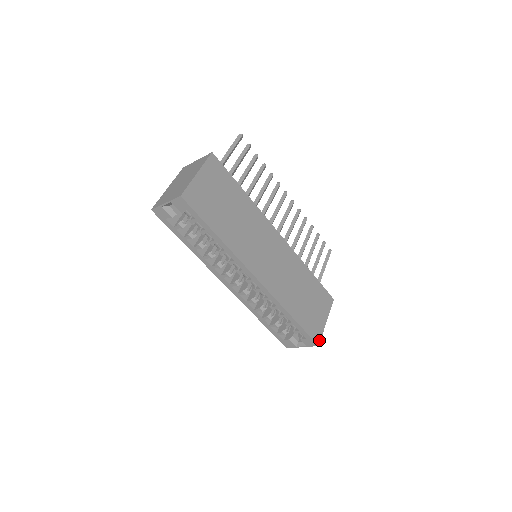
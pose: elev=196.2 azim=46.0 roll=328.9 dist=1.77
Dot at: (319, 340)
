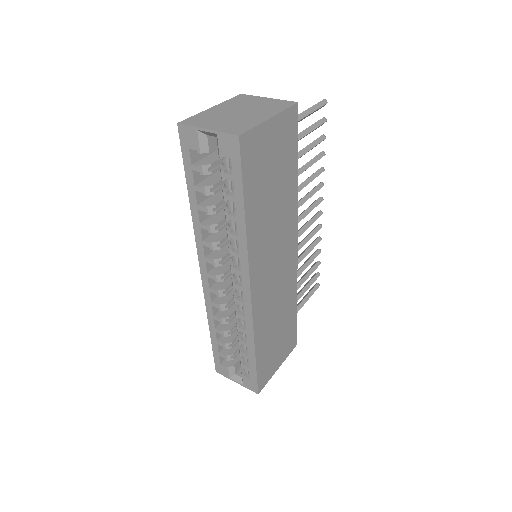
Dot at: (262, 387)
